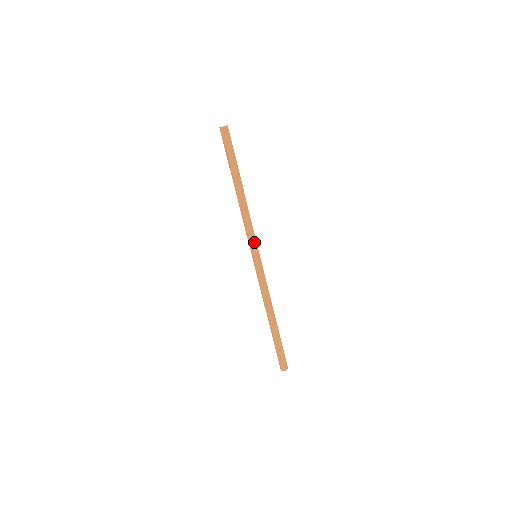
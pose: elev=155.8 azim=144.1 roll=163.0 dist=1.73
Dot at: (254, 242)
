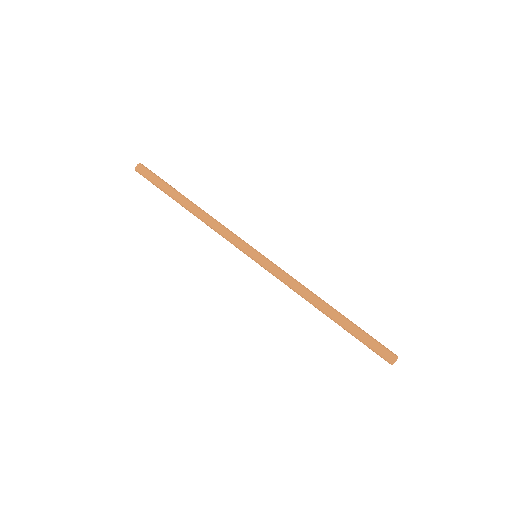
Dot at: (244, 241)
